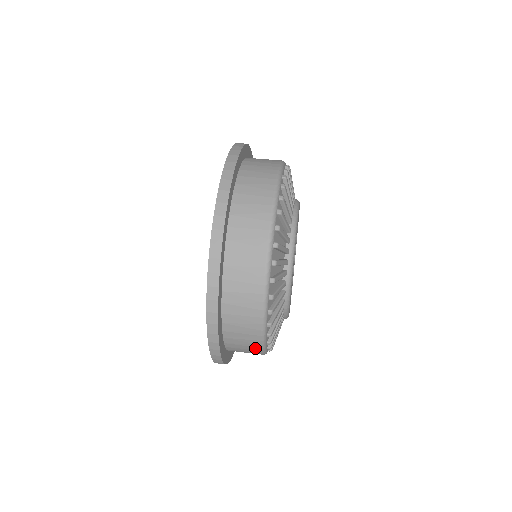
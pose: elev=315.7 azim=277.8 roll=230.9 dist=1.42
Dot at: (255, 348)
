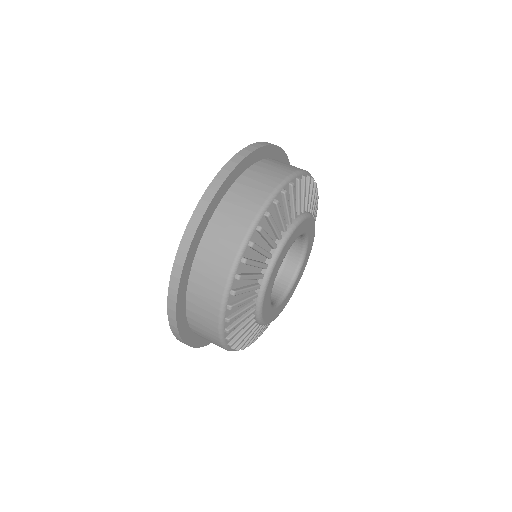
Dot at: occluded
